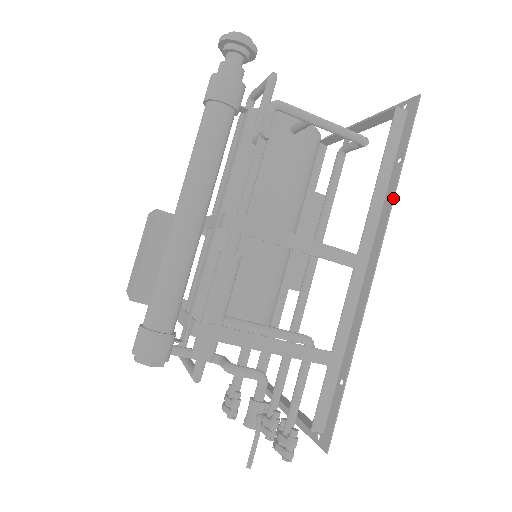
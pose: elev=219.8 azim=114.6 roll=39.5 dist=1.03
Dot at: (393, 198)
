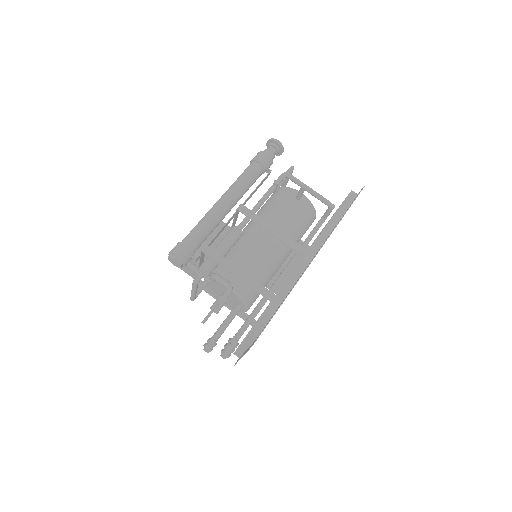
Dot at: (335, 227)
